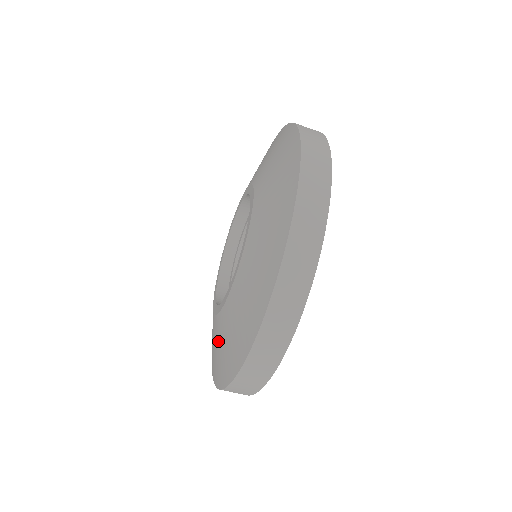
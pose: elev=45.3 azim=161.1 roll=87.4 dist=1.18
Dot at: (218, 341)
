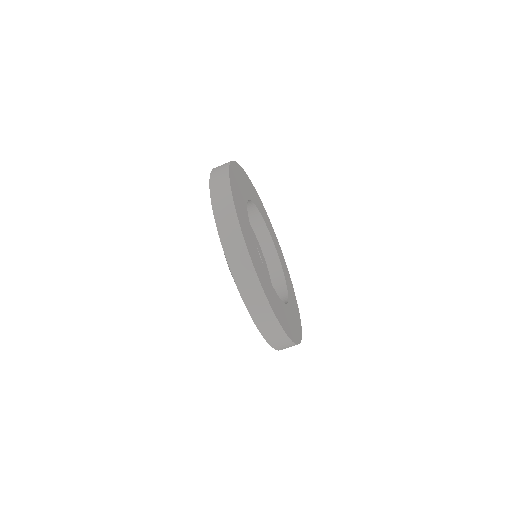
Dot at: occluded
